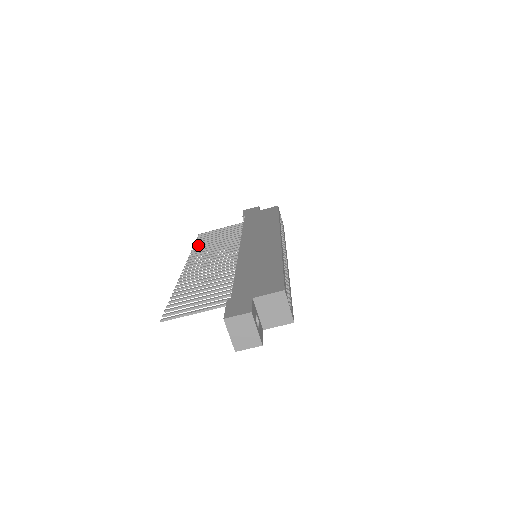
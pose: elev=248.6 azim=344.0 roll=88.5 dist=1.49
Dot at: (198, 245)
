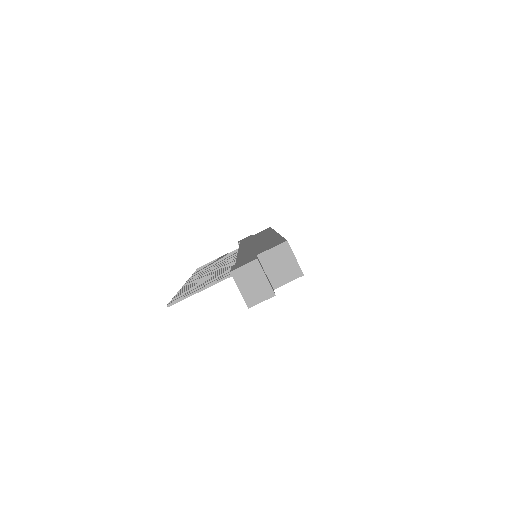
Dot at: occluded
